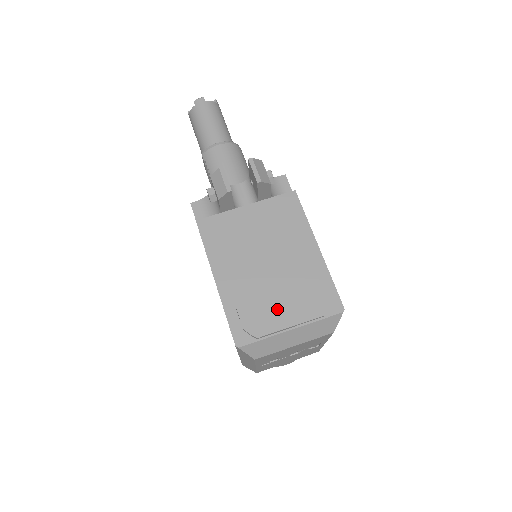
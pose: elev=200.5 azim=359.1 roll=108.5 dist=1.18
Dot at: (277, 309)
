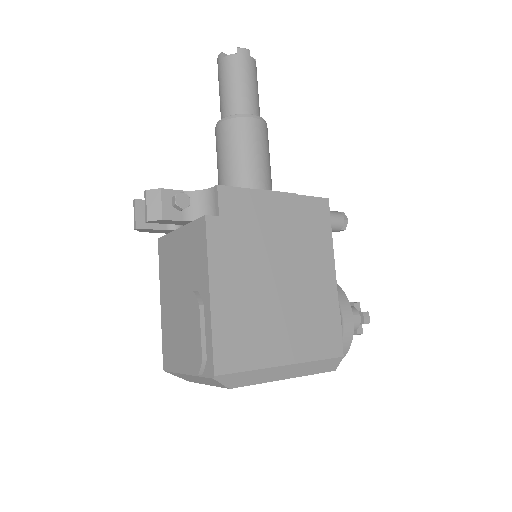
Dot at: (177, 350)
